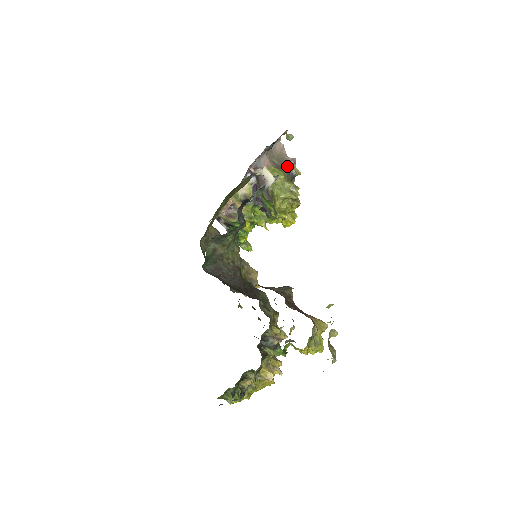
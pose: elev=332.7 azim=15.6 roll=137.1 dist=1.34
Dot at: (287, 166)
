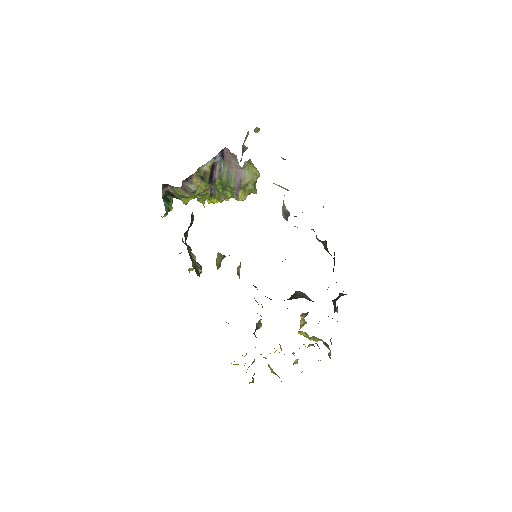
Dot at: (242, 154)
